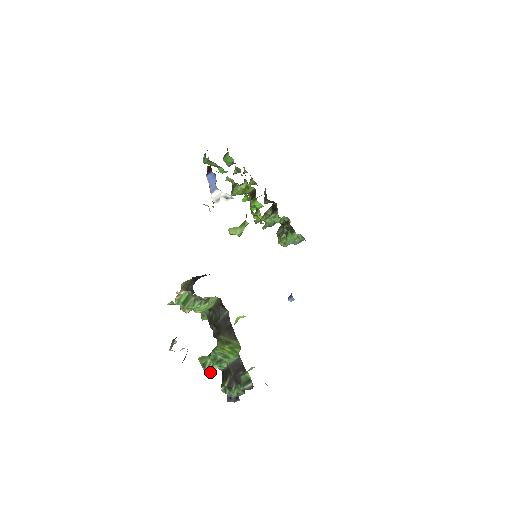
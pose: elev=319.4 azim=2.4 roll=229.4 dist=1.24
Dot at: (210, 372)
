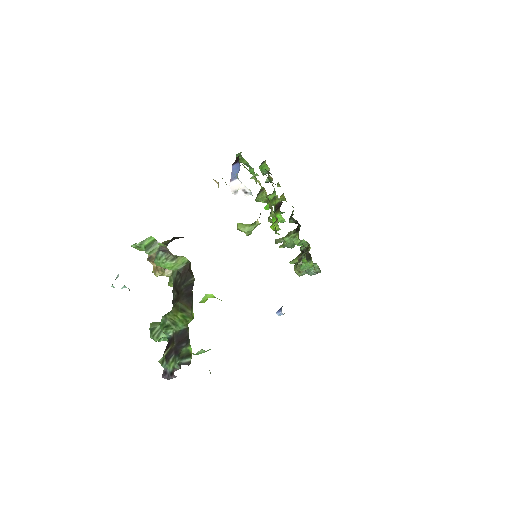
Dot at: (156, 340)
